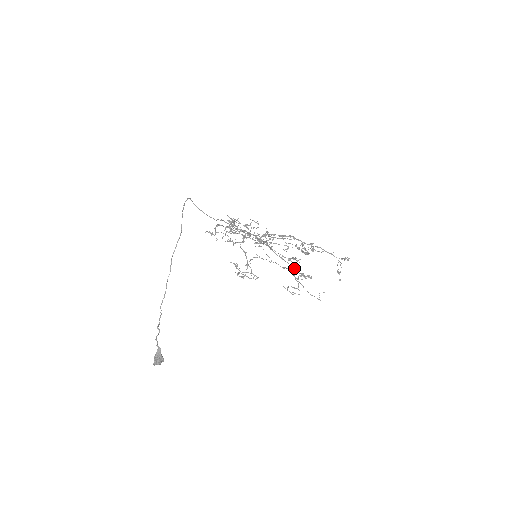
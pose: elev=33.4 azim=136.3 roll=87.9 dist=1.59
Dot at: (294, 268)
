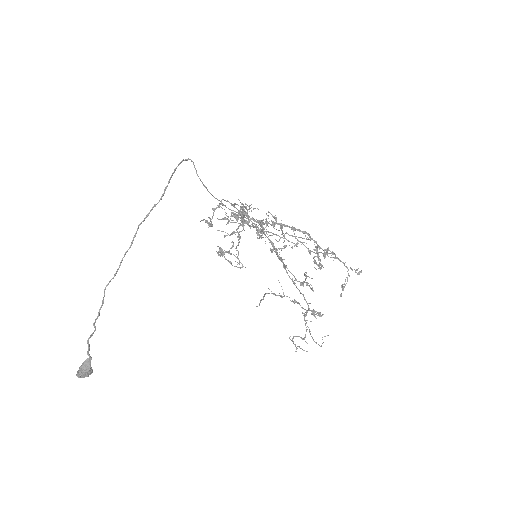
Dot at: occluded
